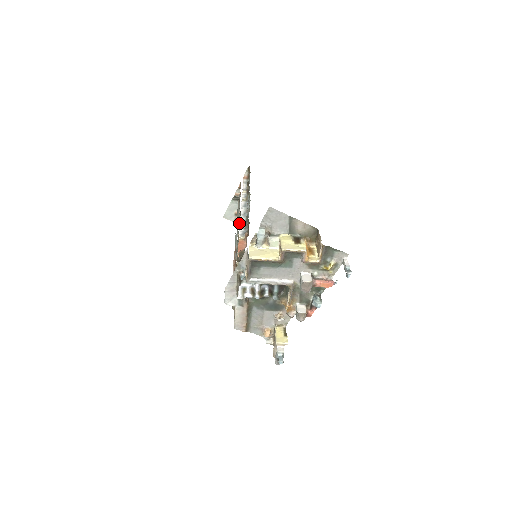
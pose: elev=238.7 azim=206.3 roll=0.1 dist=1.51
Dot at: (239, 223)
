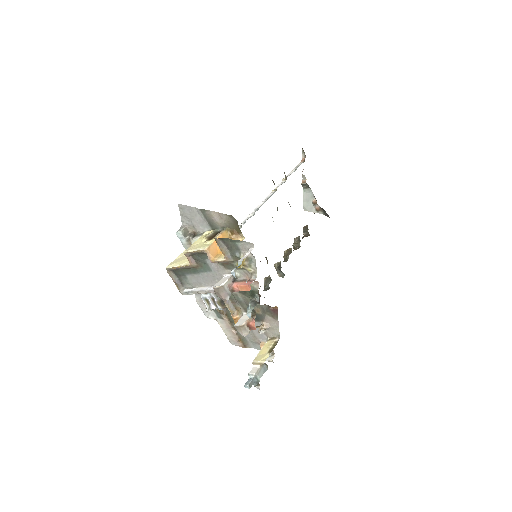
Dot at: (322, 213)
